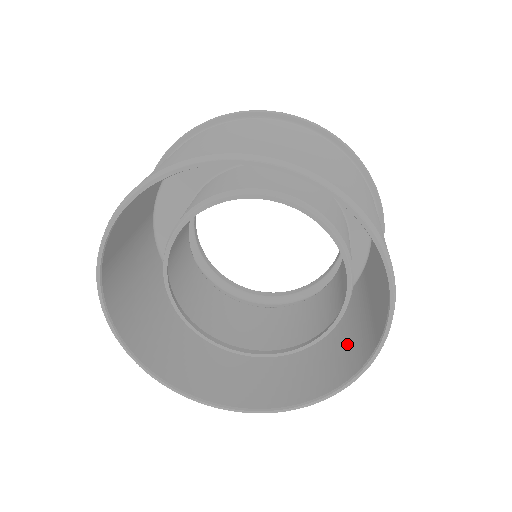
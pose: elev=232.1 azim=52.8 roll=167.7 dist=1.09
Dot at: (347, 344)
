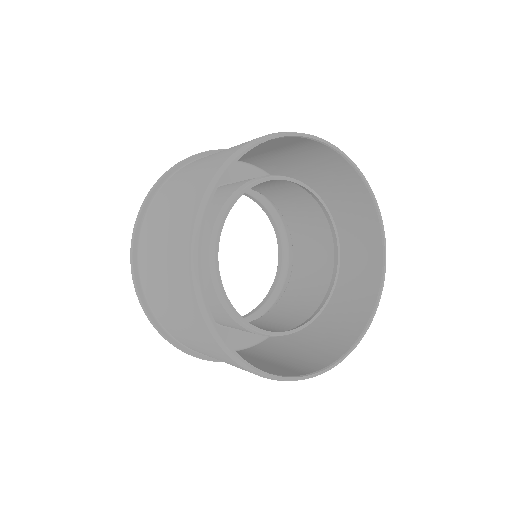
Dot at: (348, 223)
